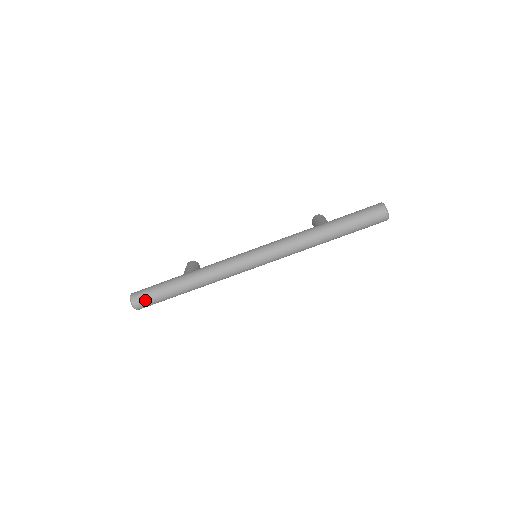
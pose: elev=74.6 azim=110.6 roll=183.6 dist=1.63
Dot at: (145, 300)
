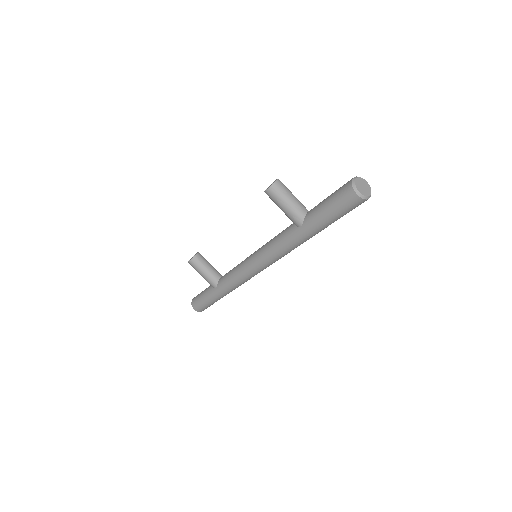
Dot at: occluded
